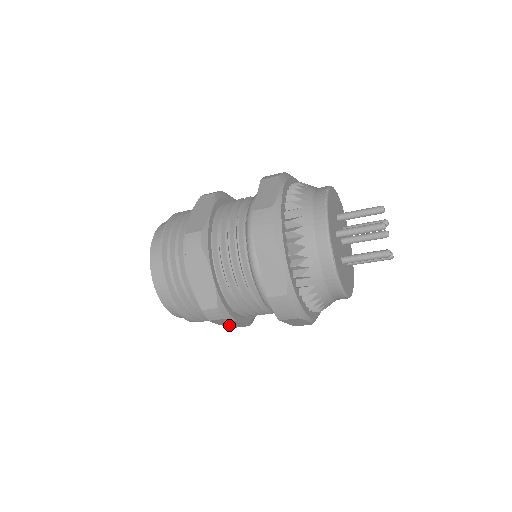
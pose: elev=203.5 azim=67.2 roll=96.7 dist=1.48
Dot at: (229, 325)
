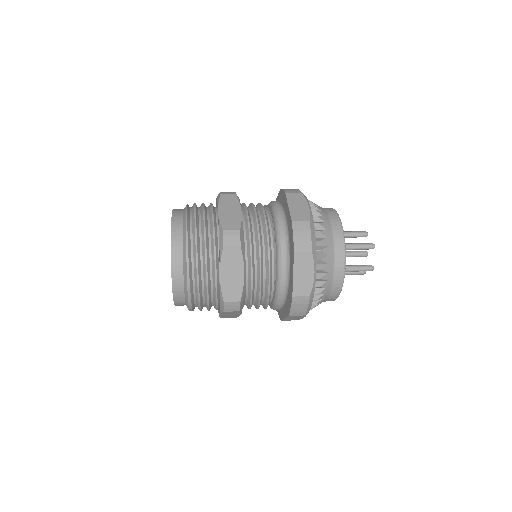
Dot at: occluded
